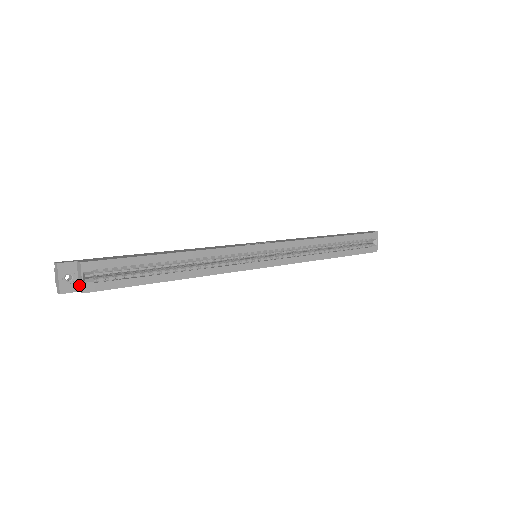
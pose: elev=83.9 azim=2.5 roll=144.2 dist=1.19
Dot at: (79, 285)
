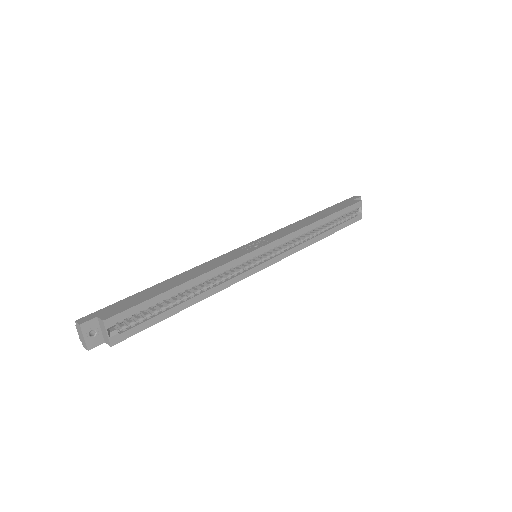
Dot at: (104, 338)
